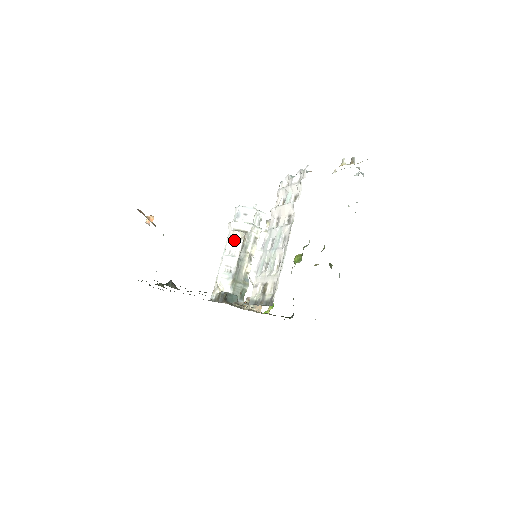
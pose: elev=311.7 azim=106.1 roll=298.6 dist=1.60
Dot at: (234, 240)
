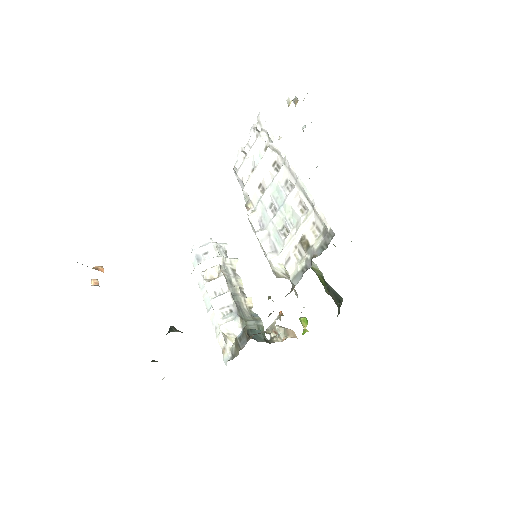
Dot at: (212, 279)
